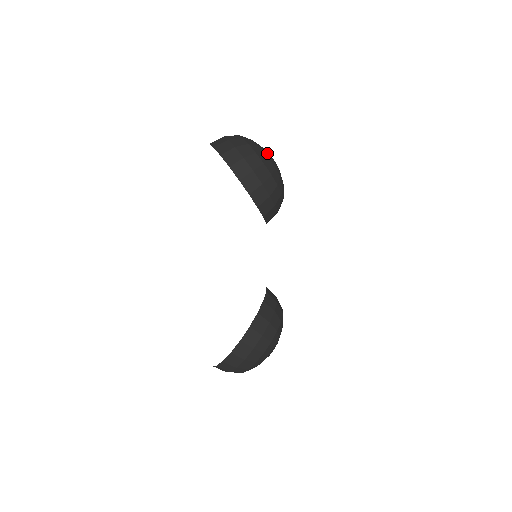
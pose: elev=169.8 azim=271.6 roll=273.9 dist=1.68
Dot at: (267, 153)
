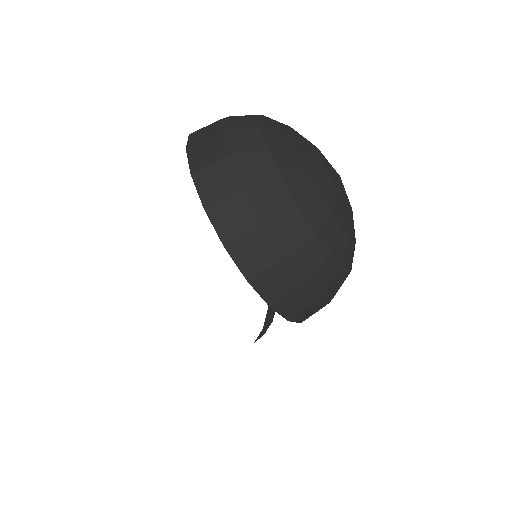
Dot at: (348, 219)
